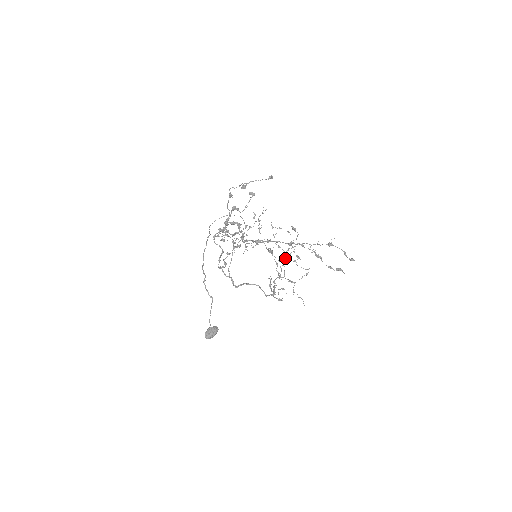
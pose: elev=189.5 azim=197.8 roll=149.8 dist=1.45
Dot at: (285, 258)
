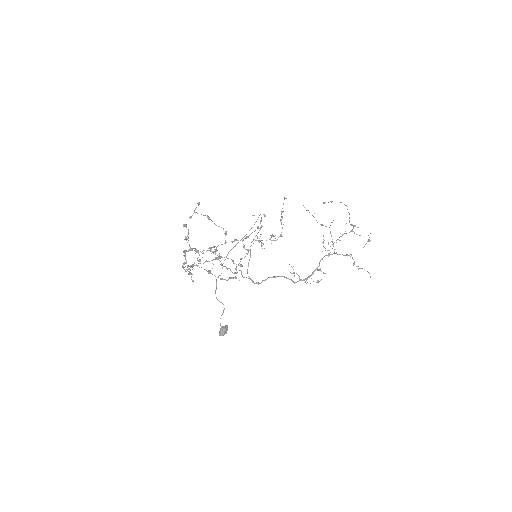
Dot at: occluded
